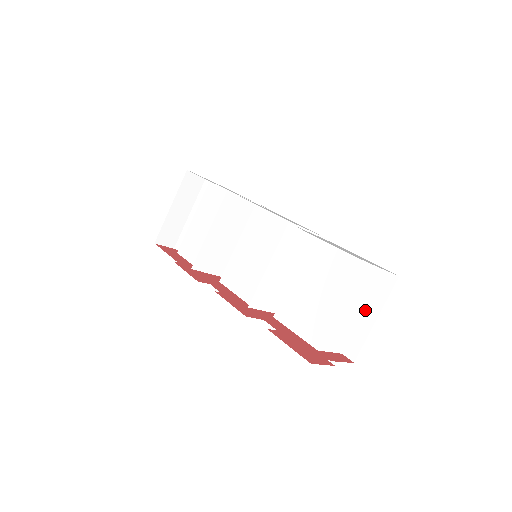
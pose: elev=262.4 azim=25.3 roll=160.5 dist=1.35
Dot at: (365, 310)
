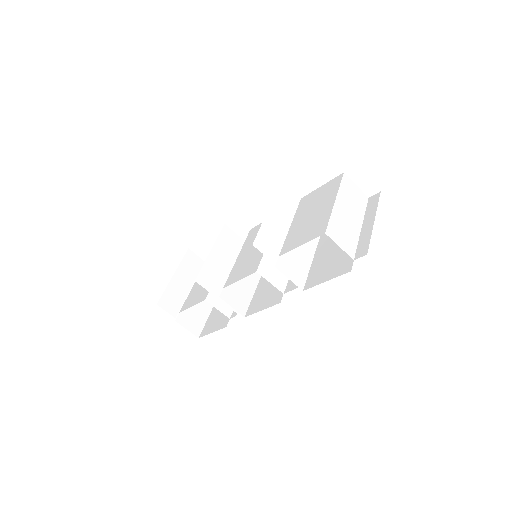
Dot at: (363, 225)
